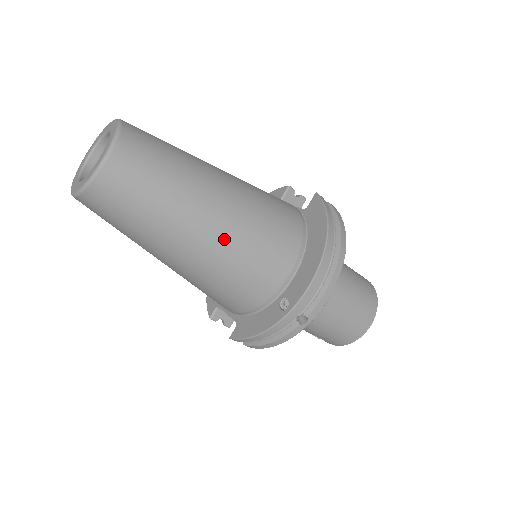
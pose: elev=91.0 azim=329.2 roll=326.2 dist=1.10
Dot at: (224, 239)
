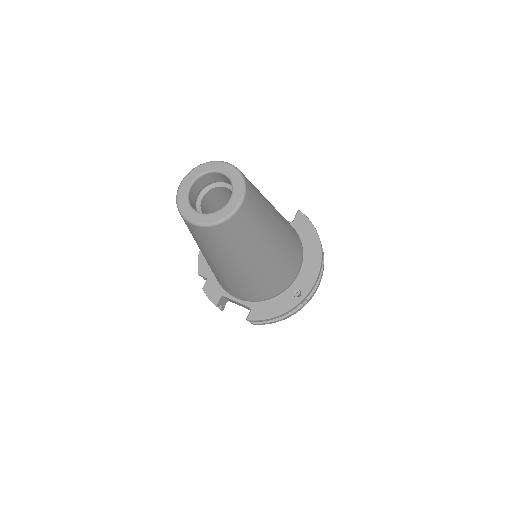
Dot at: (279, 252)
